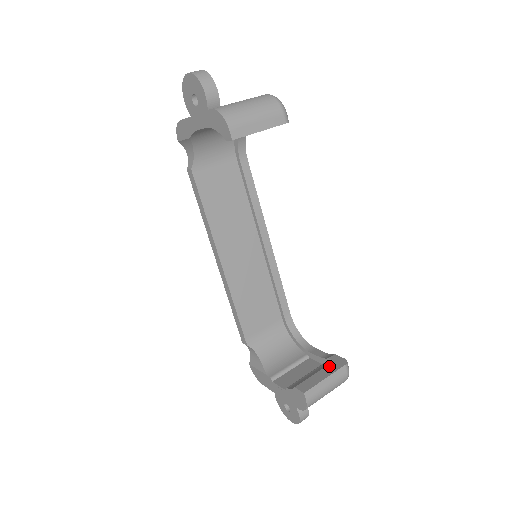
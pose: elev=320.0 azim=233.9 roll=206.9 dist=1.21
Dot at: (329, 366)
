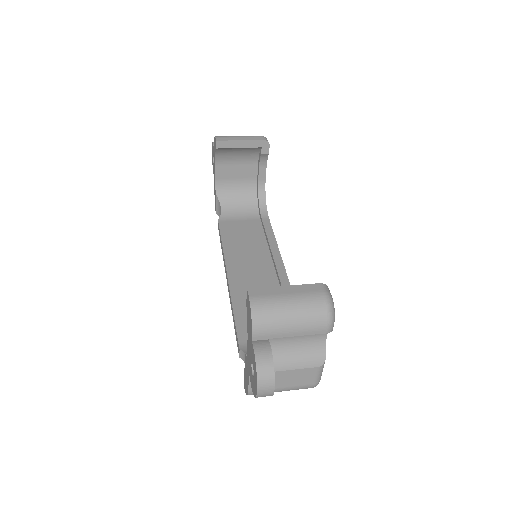
Dot at: occluded
